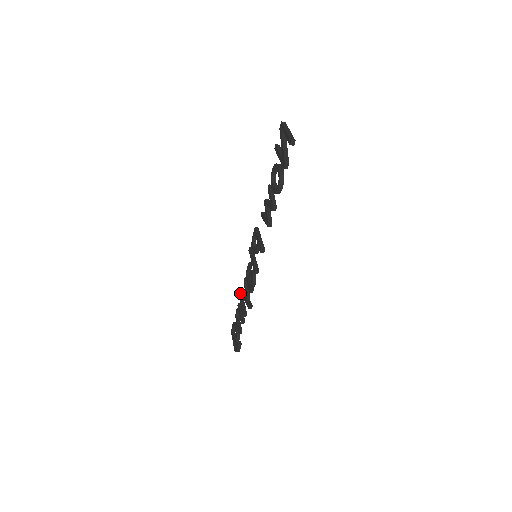
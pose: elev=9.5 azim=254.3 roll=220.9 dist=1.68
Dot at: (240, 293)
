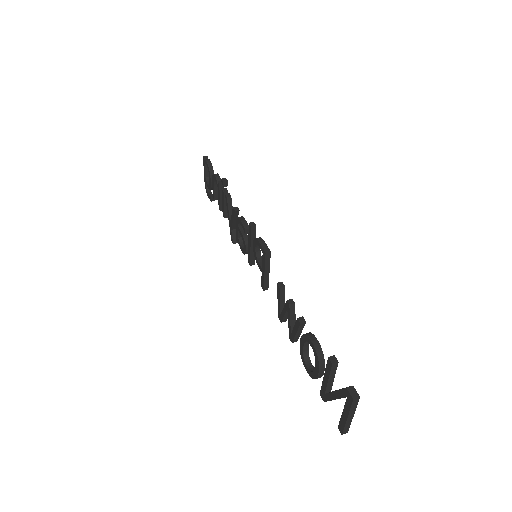
Dot at: (224, 186)
